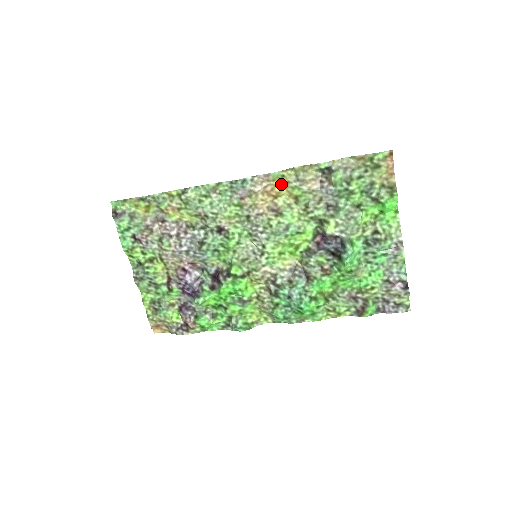
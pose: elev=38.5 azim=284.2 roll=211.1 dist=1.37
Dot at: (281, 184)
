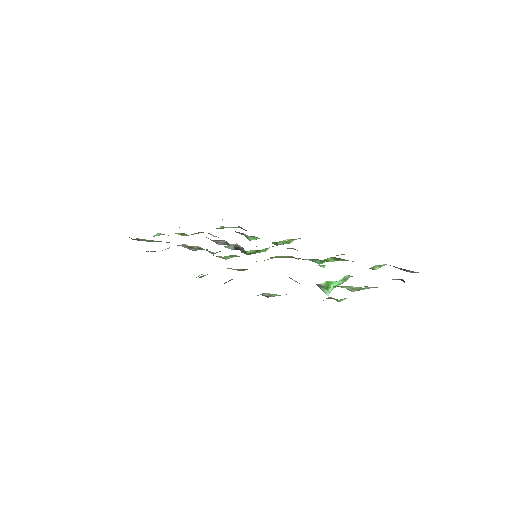
Dot at: occluded
